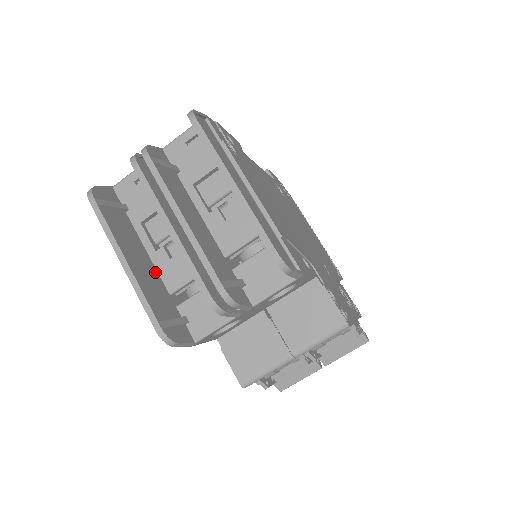
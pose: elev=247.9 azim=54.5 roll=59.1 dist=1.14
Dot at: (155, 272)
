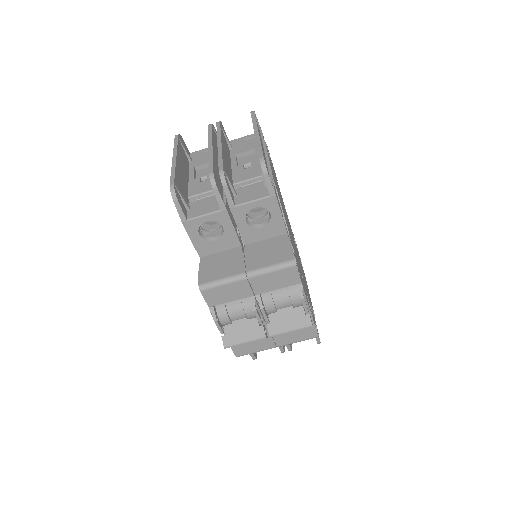
Dot at: (187, 185)
